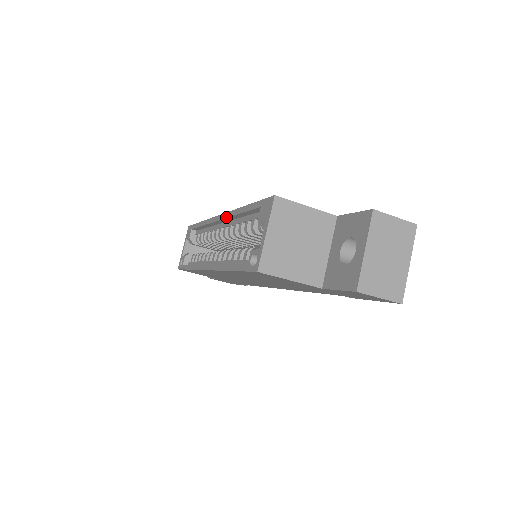
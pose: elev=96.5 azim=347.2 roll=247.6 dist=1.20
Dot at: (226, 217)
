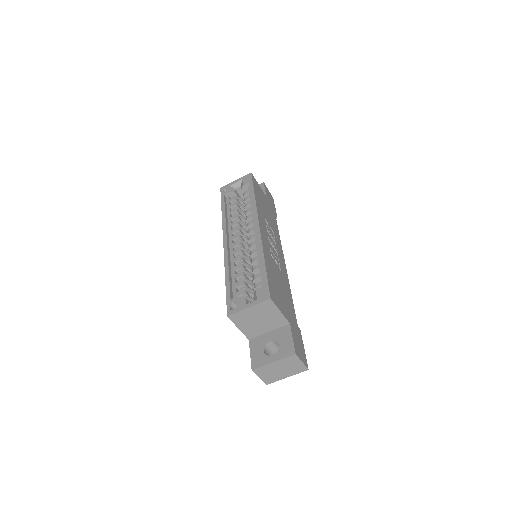
Dot at: (258, 239)
